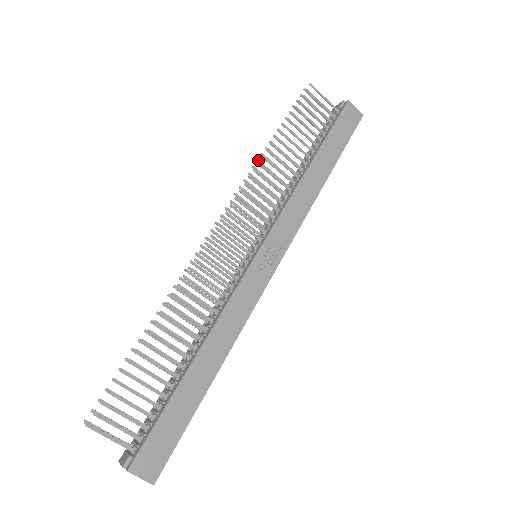
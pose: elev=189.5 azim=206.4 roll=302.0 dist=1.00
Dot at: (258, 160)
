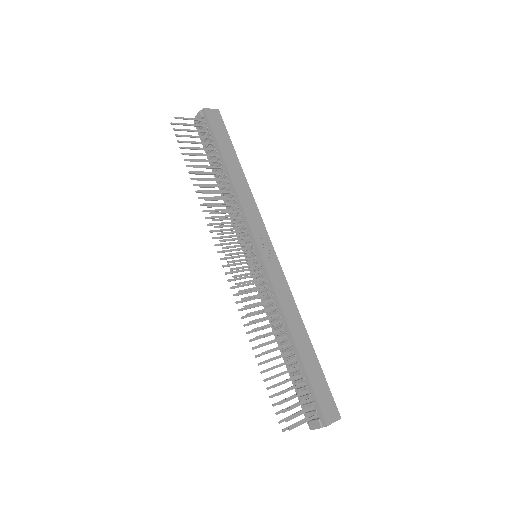
Dot at: (198, 197)
